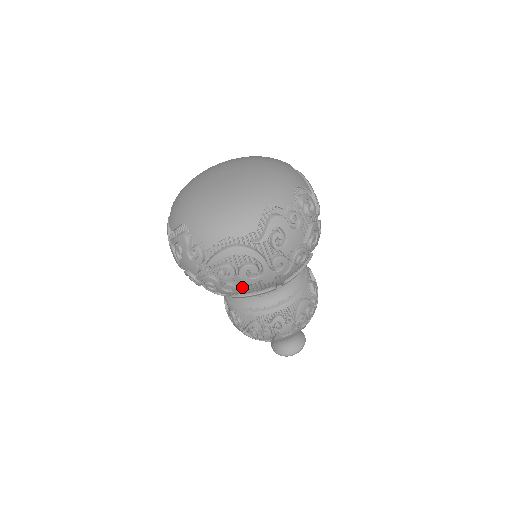
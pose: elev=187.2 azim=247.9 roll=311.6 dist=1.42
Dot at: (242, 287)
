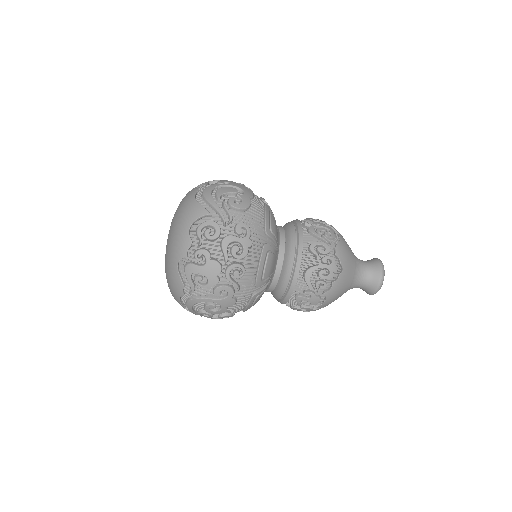
Dot at: (230, 311)
